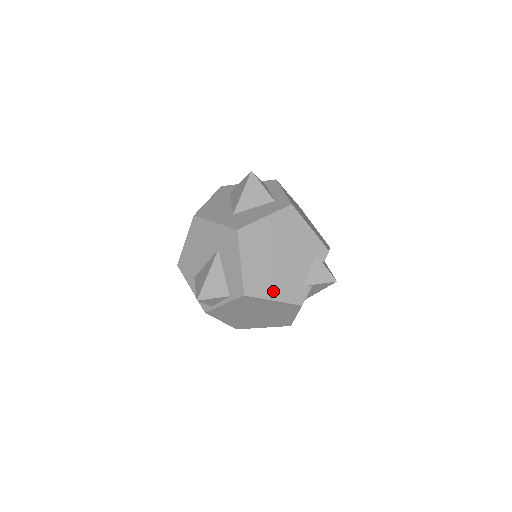
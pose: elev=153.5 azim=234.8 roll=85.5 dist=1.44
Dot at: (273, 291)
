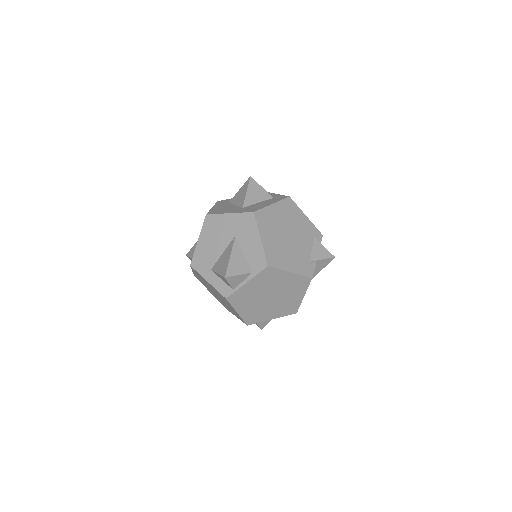
Dot at: (289, 264)
